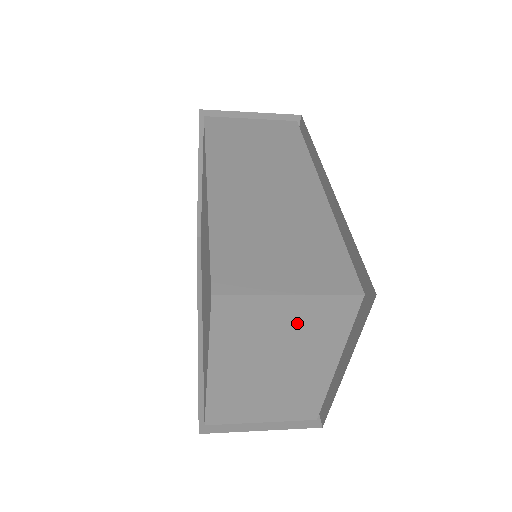
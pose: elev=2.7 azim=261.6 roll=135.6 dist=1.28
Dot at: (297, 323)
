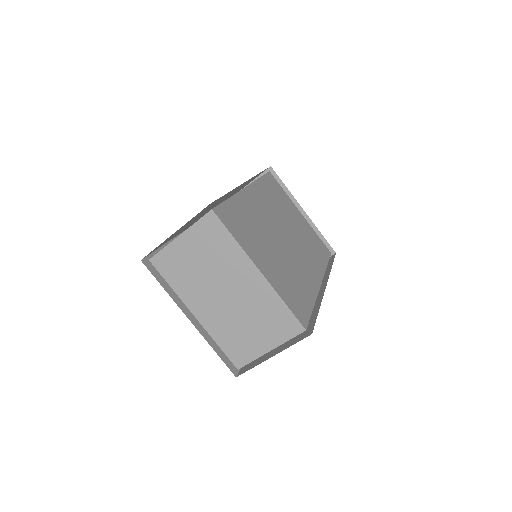
Dot at: (201, 252)
